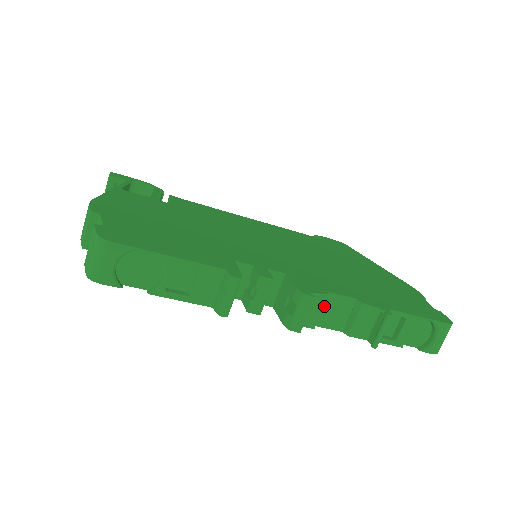
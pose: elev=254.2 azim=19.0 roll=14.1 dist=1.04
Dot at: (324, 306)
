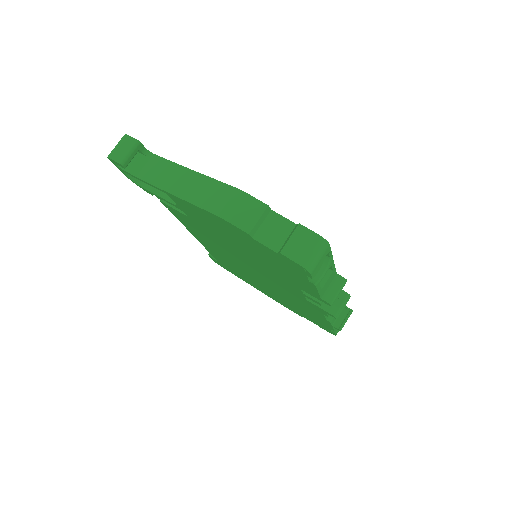
Dot at: occluded
